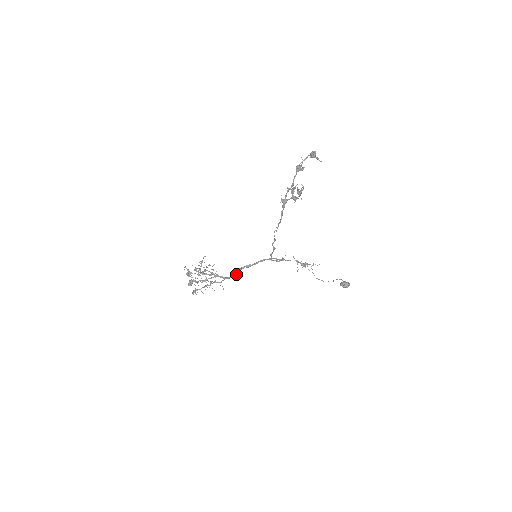
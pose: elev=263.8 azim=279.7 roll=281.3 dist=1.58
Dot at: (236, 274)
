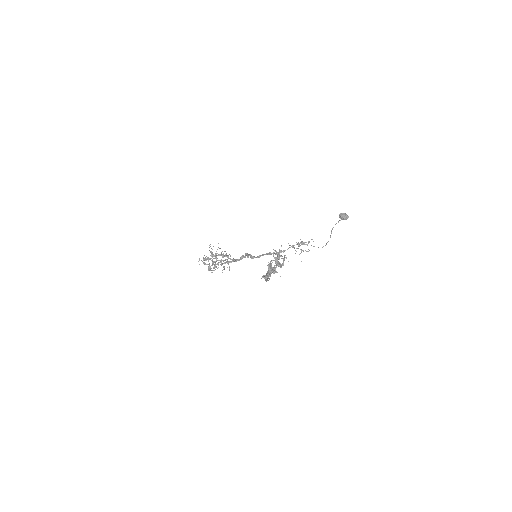
Dot at: occluded
